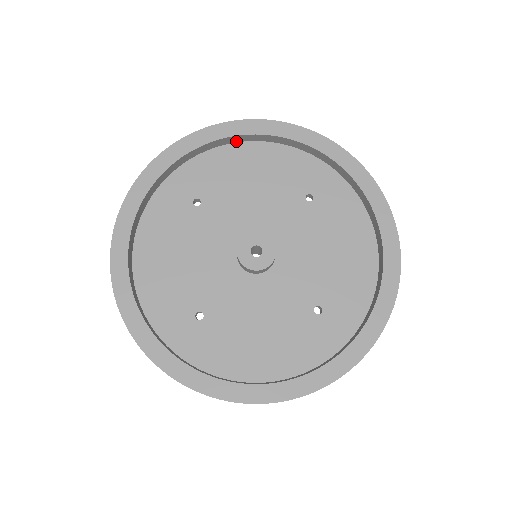
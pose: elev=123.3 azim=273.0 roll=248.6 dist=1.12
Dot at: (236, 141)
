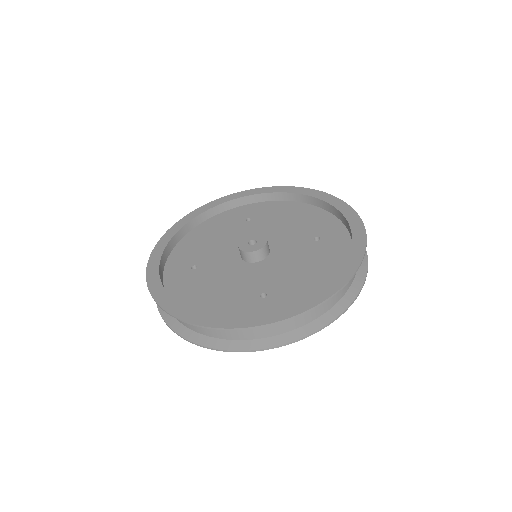
Dot at: (298, 201)
